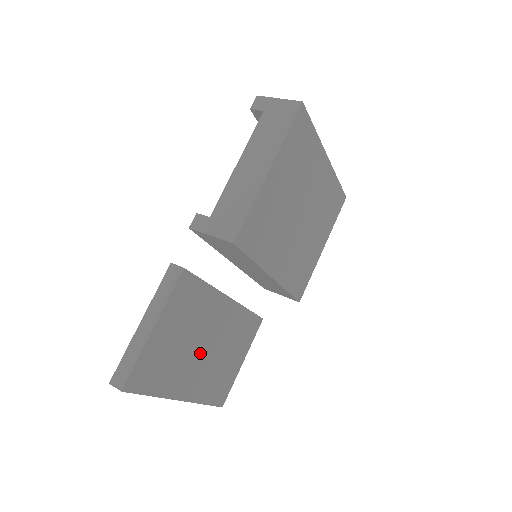
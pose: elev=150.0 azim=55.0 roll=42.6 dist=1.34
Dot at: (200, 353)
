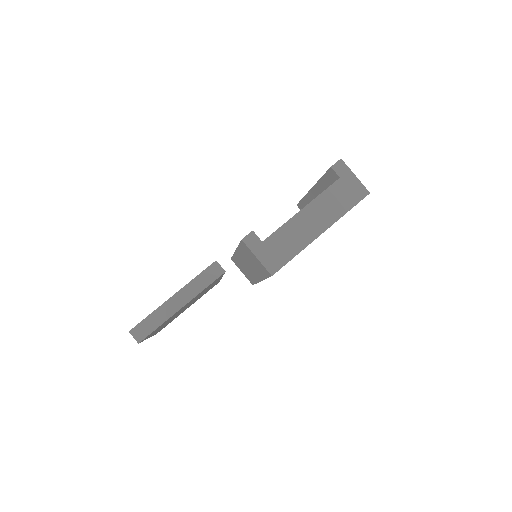
Dot at: occluded
